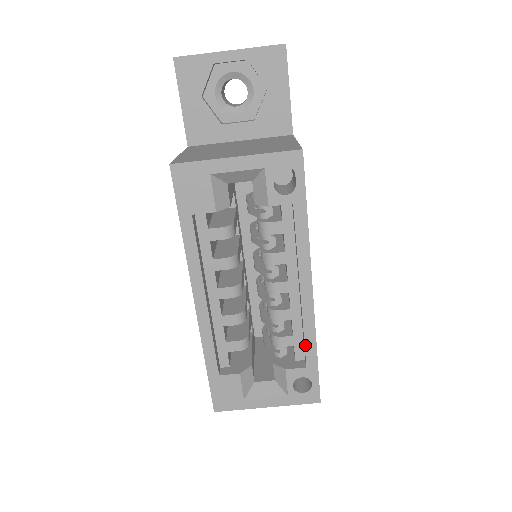
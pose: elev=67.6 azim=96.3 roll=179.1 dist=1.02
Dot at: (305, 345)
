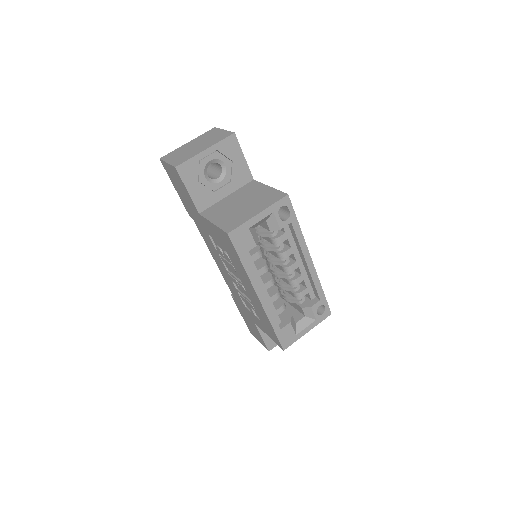
Dot at: (316, 289)
